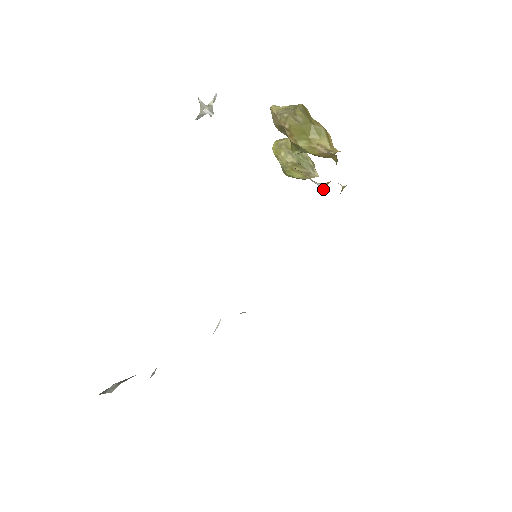
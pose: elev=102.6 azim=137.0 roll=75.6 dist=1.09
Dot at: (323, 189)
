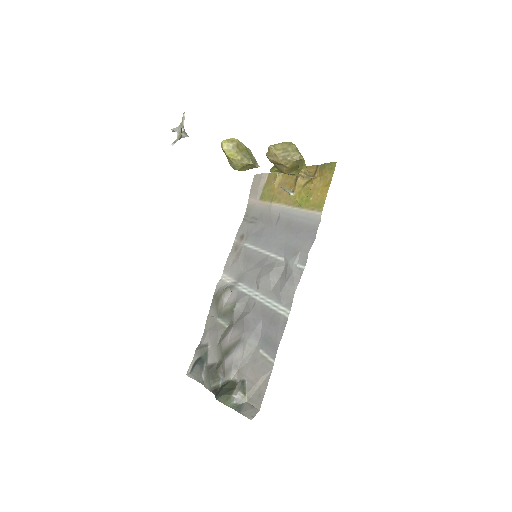
Dot at: (294, 196)
